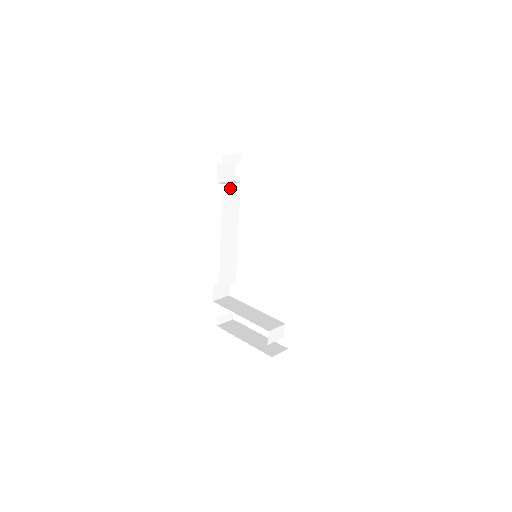
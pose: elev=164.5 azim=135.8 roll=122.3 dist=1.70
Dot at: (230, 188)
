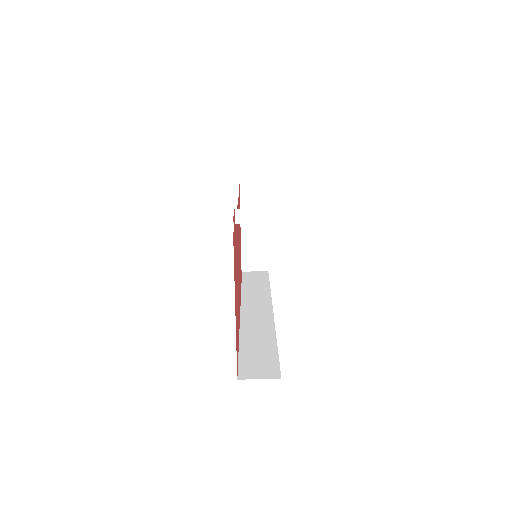
Dot at: (254, 221)
